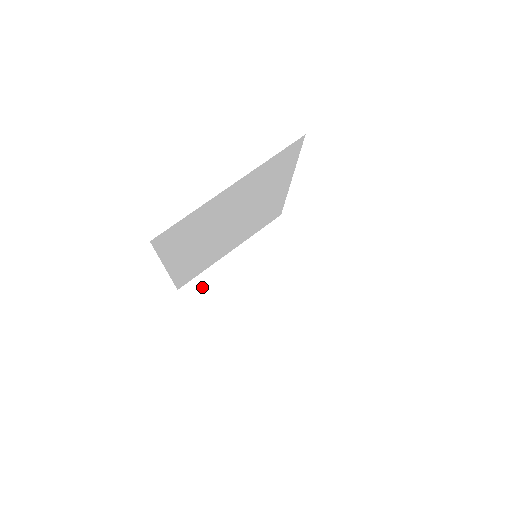
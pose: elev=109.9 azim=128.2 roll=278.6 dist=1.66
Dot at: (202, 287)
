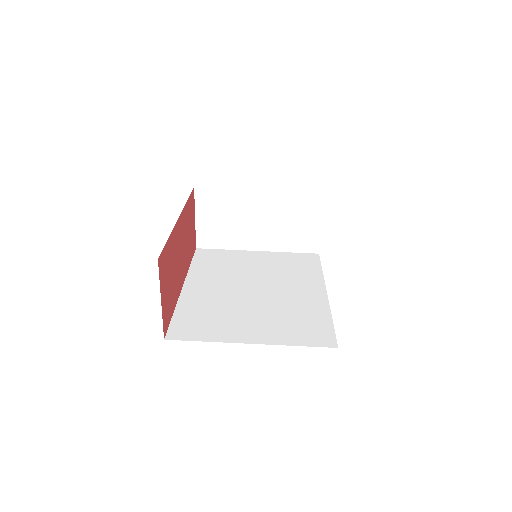
Dot at: (215, 199)
